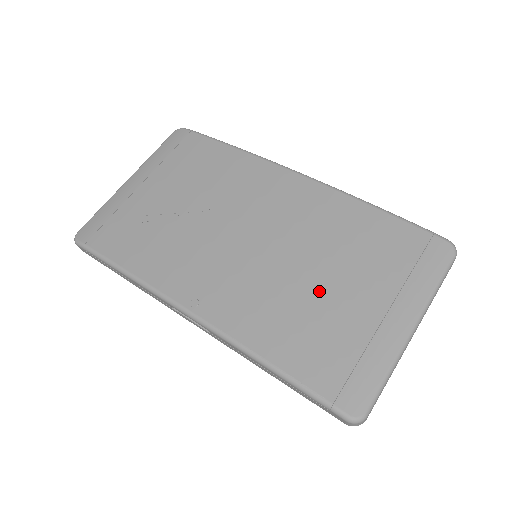
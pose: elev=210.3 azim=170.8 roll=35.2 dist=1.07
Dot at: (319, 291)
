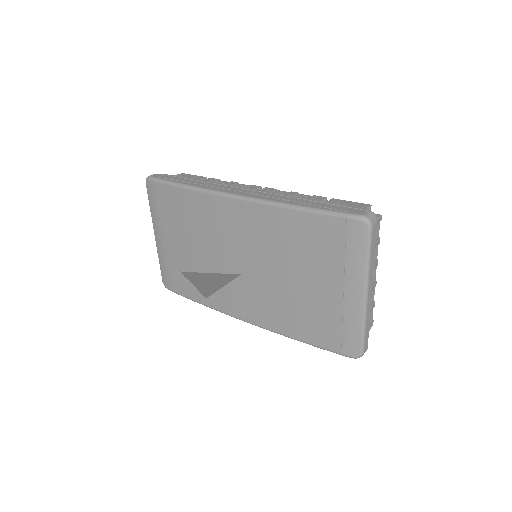
Dot at: (298, 290)
